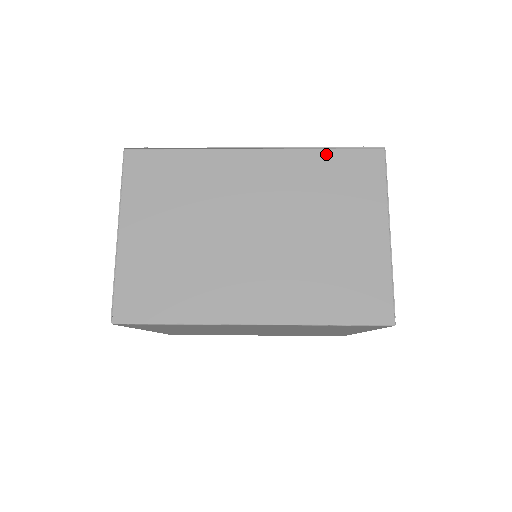
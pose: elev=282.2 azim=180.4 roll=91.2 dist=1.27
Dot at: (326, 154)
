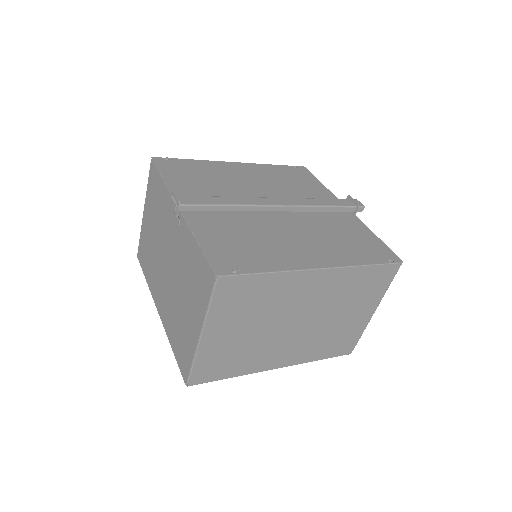
Dot at: (367, 269)
